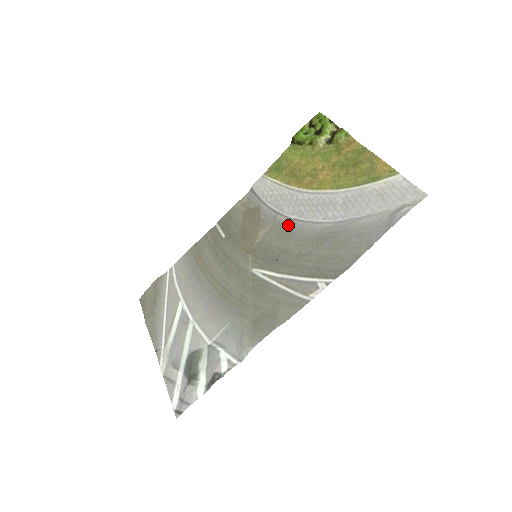
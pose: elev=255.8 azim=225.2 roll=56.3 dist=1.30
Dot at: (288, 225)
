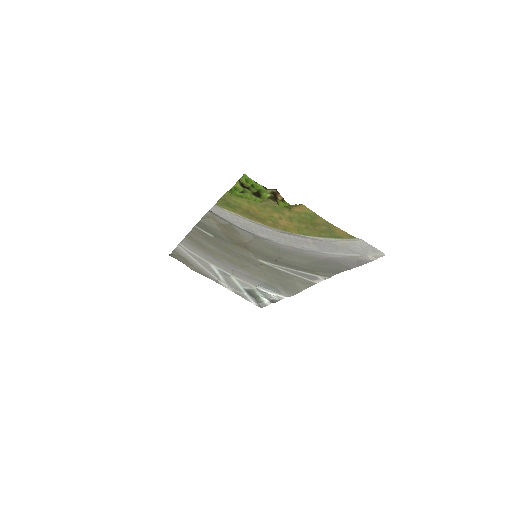
Dot at: (271, 244)
